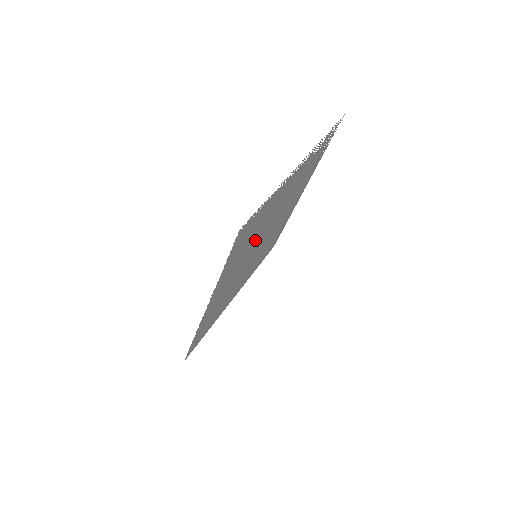
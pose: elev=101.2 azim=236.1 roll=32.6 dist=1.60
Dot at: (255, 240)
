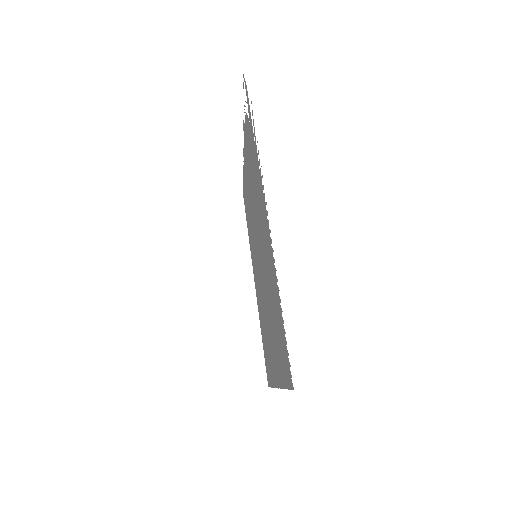
Dot at: occluded
